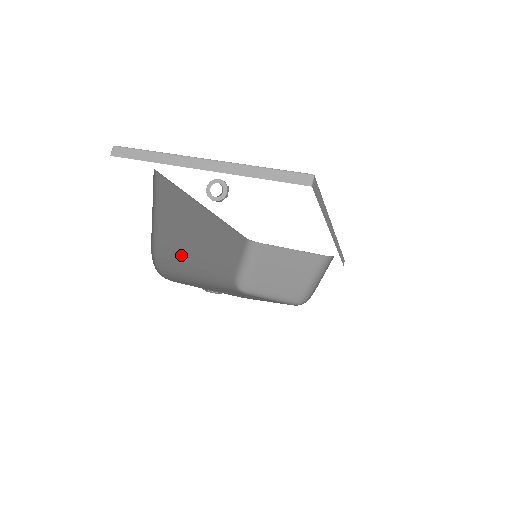
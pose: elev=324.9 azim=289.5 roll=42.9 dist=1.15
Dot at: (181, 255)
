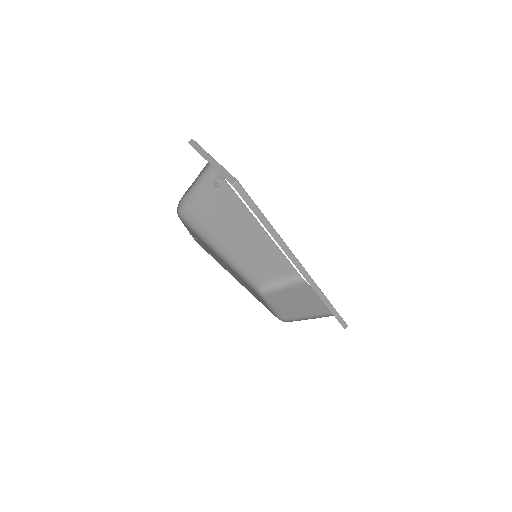
Dot at: (210, 223)
